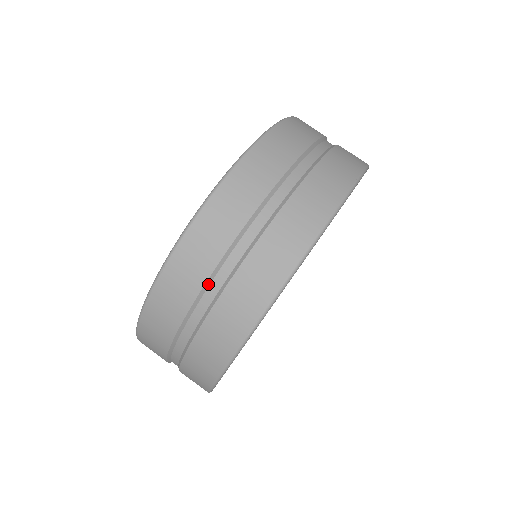
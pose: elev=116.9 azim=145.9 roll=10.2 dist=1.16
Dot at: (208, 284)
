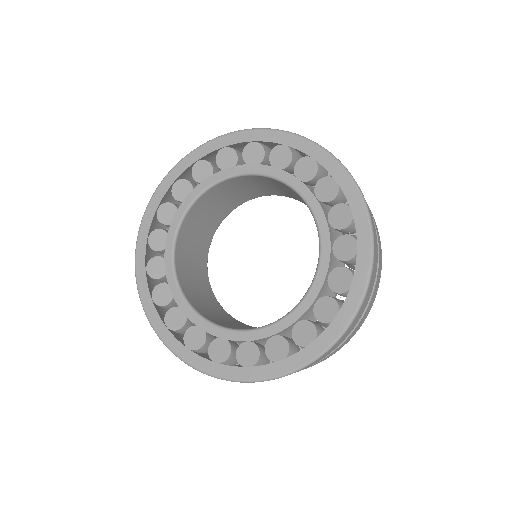
Dot at: occluded
